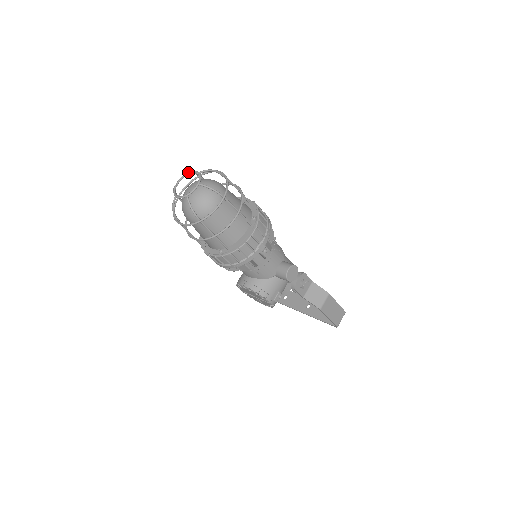
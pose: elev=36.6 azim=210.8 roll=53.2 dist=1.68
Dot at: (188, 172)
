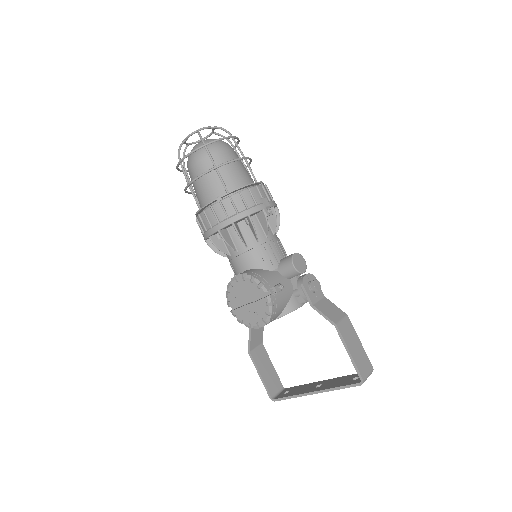
Dot at: occluded
